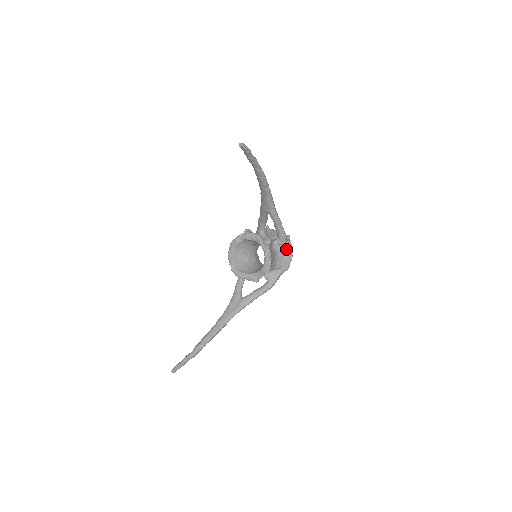
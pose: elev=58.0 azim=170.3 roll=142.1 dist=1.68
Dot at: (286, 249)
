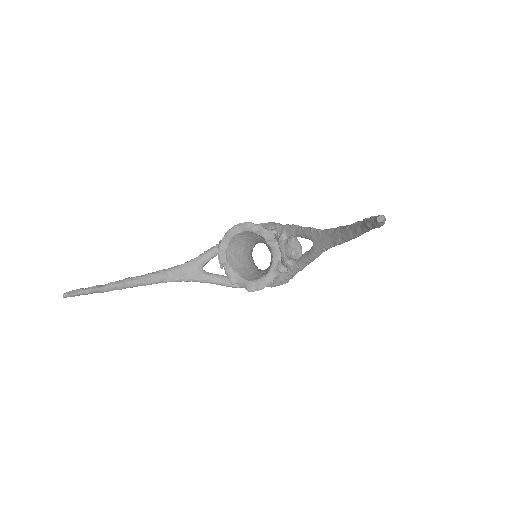
Dot at: (290, 275)
